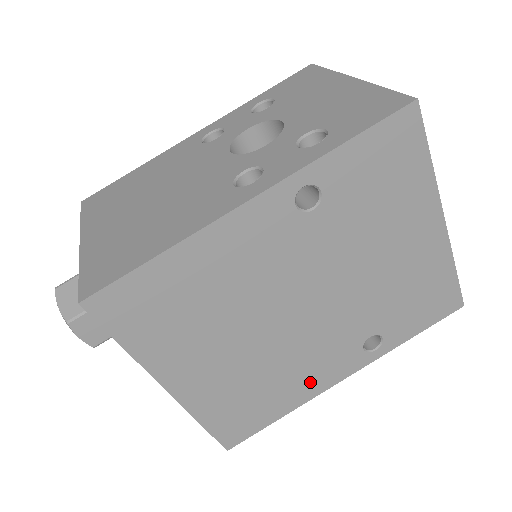
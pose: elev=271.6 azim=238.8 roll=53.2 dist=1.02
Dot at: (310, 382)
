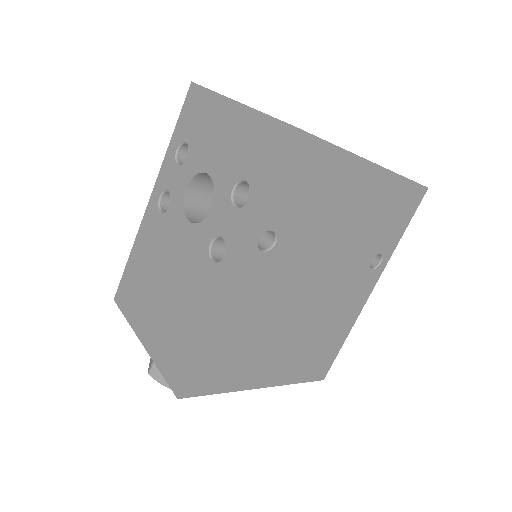
Dot at: (349, 312)
